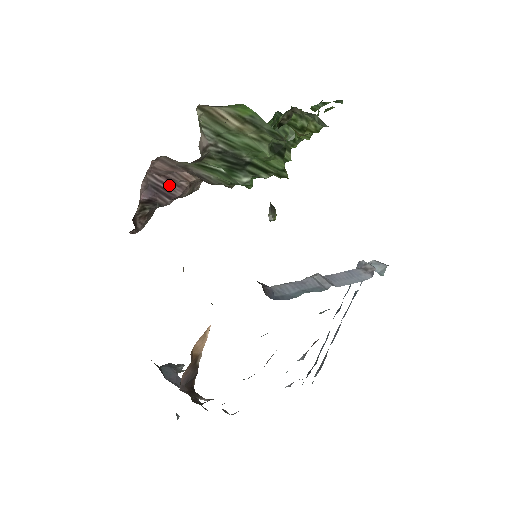
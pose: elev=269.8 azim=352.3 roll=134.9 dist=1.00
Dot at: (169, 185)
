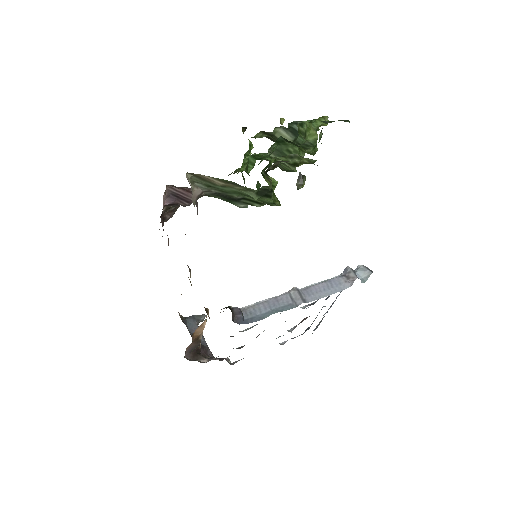
Dot at: (187, 194)
